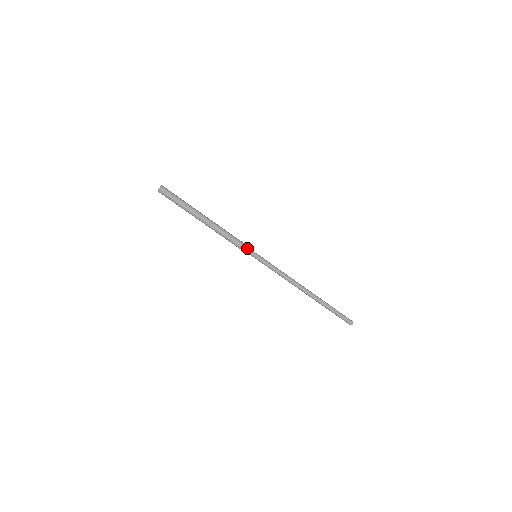
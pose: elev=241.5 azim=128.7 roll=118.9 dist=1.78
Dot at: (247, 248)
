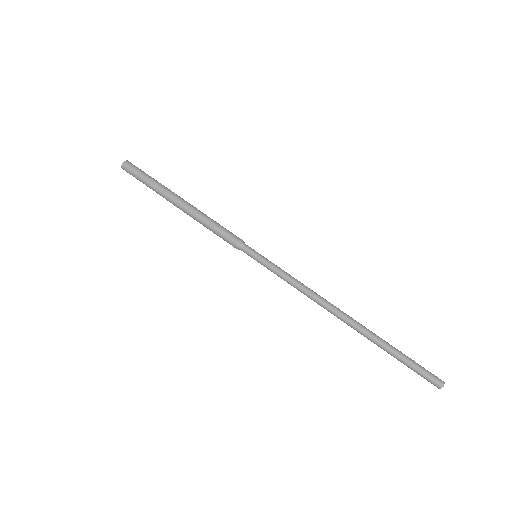
Dot at: (241, 241)
